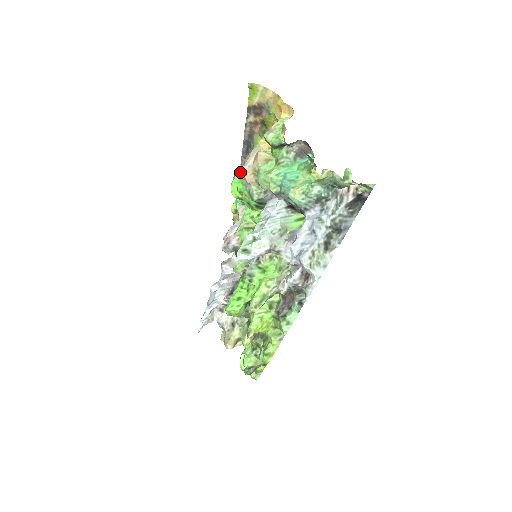
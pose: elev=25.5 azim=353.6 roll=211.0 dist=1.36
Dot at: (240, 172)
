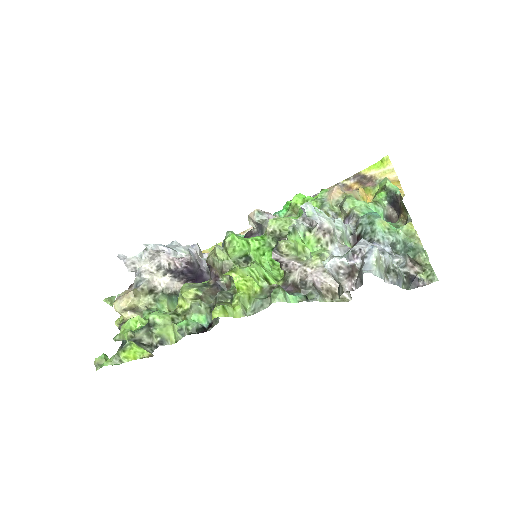
Dot at: occluded
